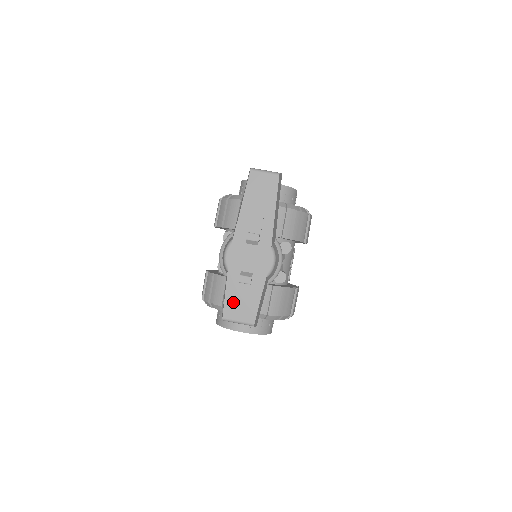
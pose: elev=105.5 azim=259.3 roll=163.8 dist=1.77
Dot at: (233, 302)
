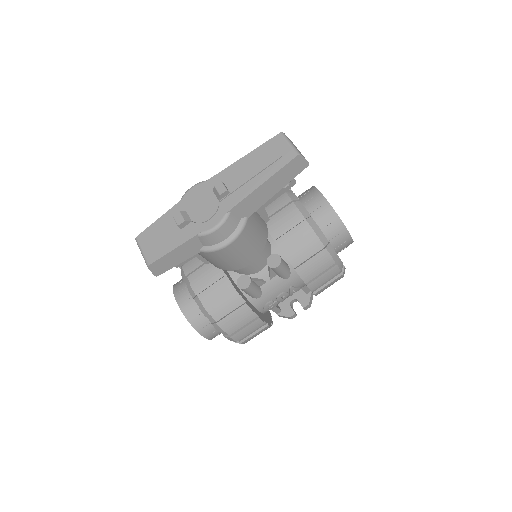
Dot at: (155, 231)
